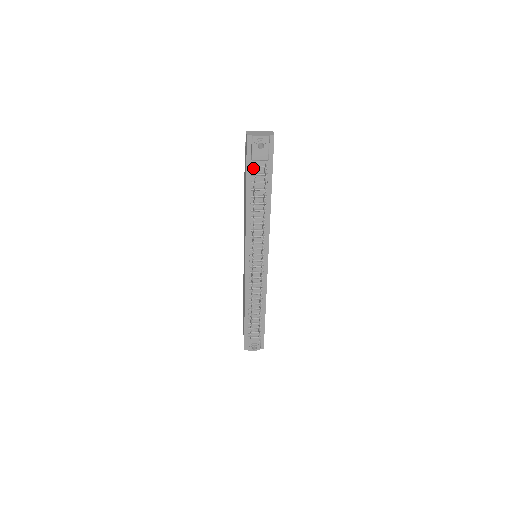
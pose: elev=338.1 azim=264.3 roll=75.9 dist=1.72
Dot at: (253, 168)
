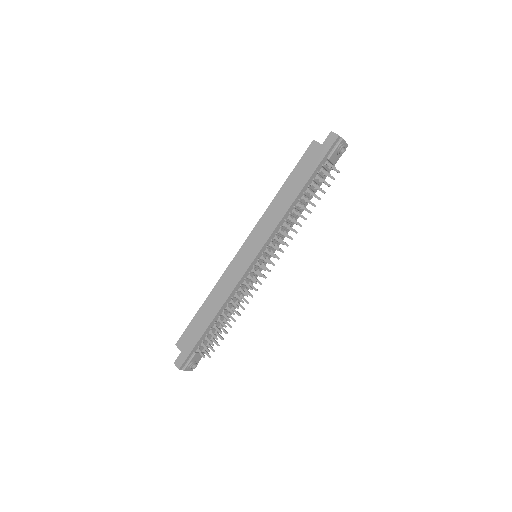
Dot at: (322, 166)
